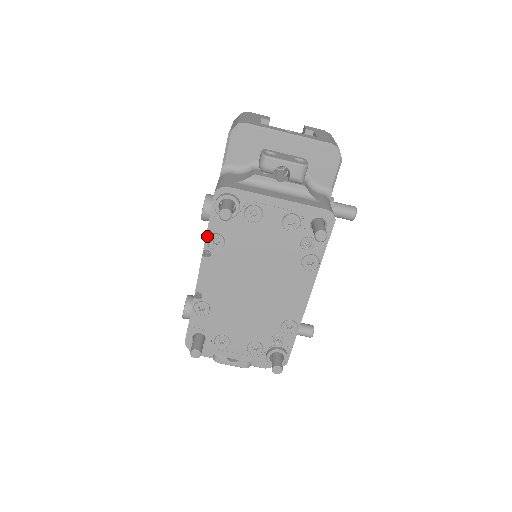
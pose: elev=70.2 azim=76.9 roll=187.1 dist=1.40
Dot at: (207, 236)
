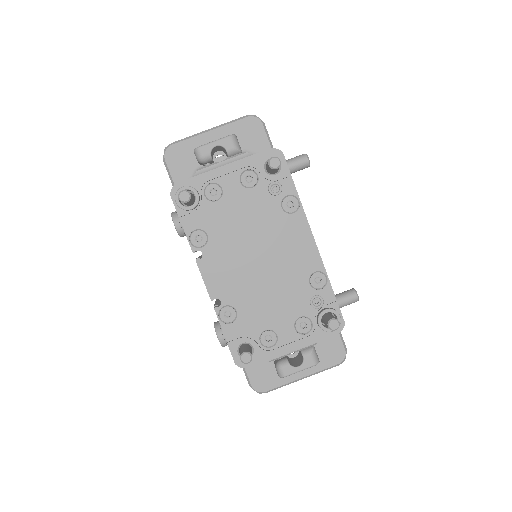
Dot at: (188, 238)
